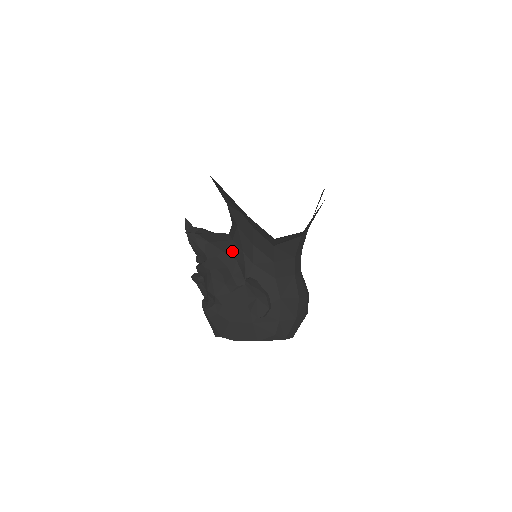
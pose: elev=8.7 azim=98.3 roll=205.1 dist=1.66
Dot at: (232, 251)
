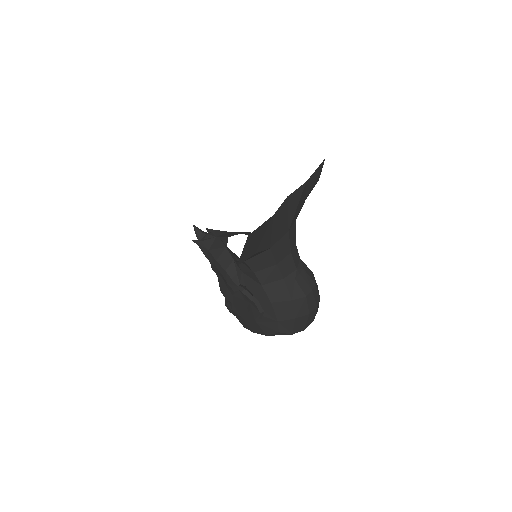
Dot at: (224, 260)
